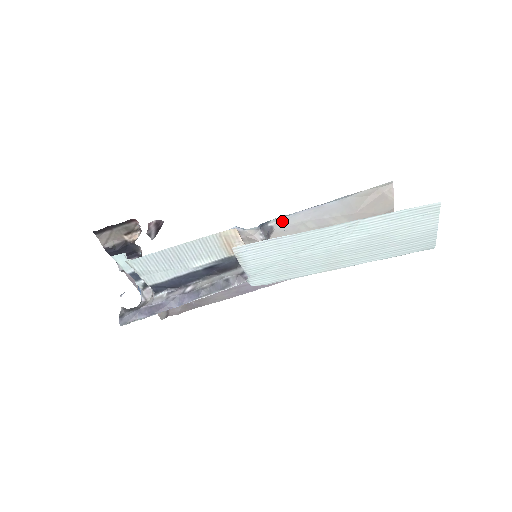
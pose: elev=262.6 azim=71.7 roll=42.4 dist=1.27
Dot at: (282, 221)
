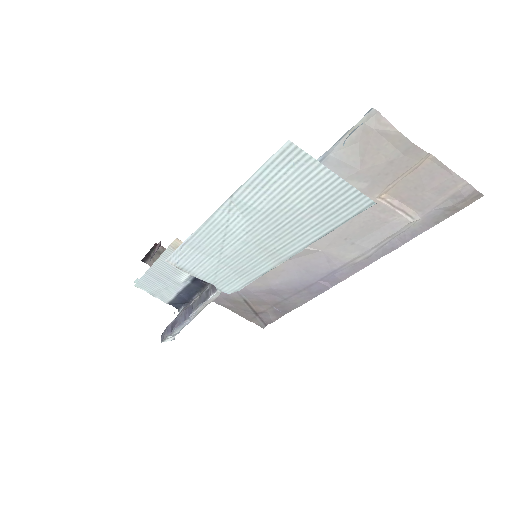
Dot at: occluded
